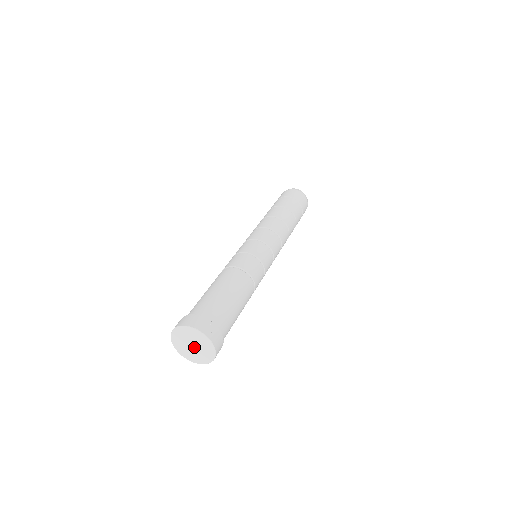
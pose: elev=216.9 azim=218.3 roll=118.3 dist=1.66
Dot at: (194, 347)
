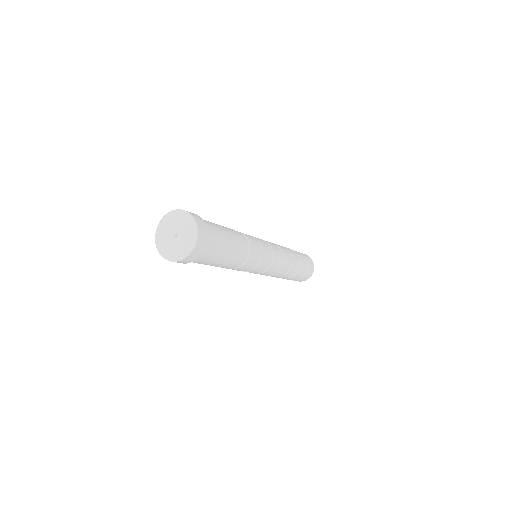
Dot at: (177, 237)
